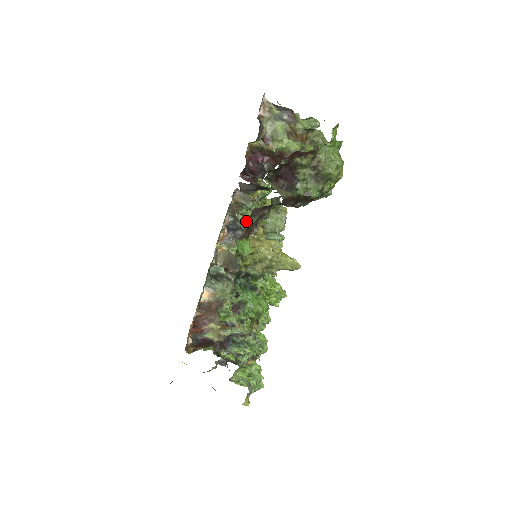
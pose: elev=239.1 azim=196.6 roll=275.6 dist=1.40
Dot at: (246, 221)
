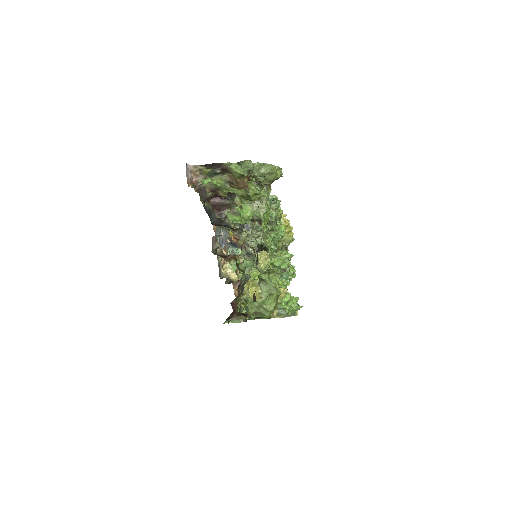
Dot at: occluded
